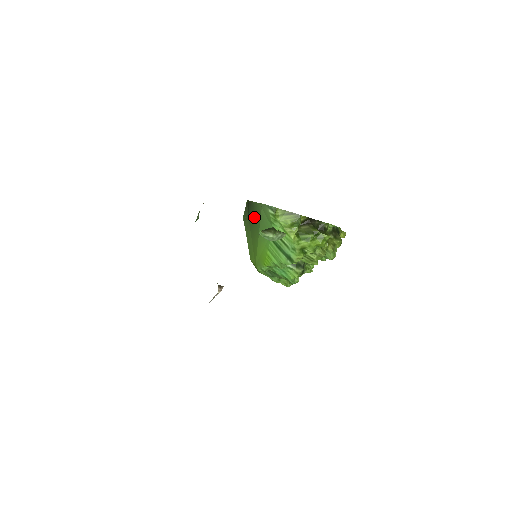
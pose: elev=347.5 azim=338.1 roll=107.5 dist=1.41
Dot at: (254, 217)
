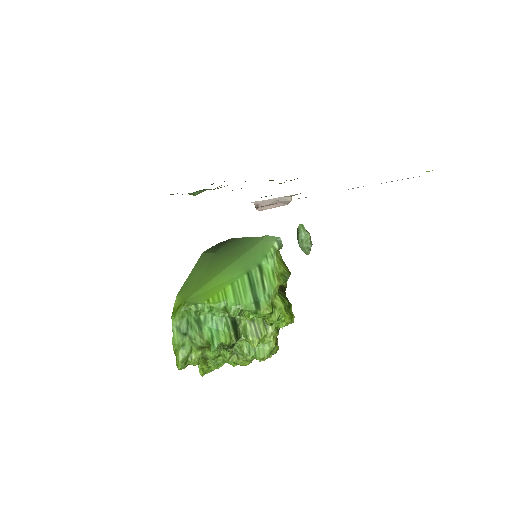
Dot at: (233, 250)
